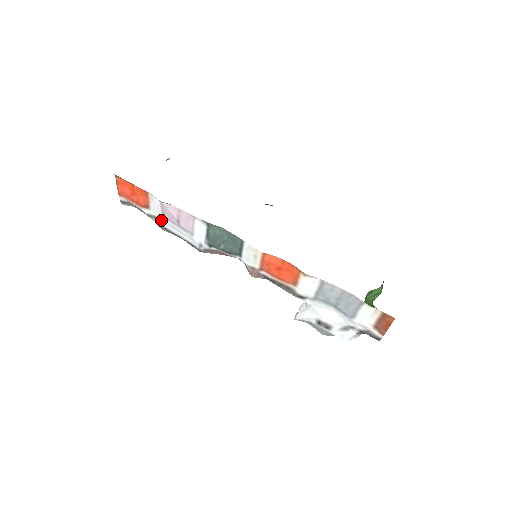
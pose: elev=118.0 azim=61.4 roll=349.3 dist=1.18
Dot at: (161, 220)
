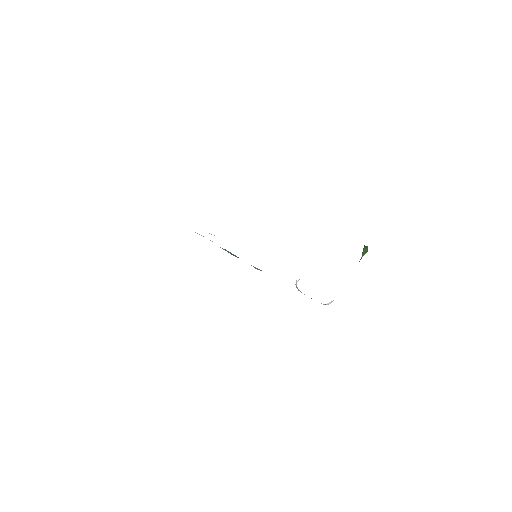
Dot at: occluded
